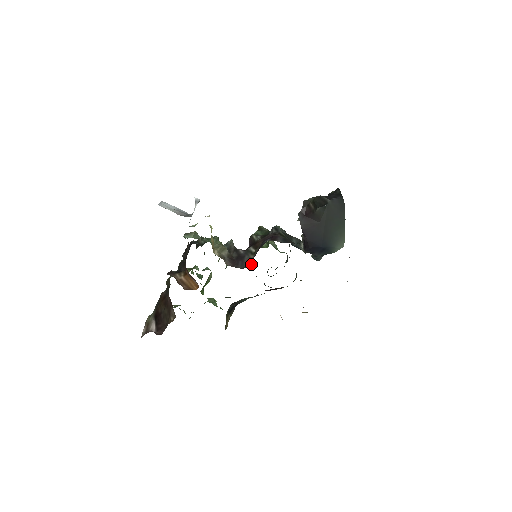
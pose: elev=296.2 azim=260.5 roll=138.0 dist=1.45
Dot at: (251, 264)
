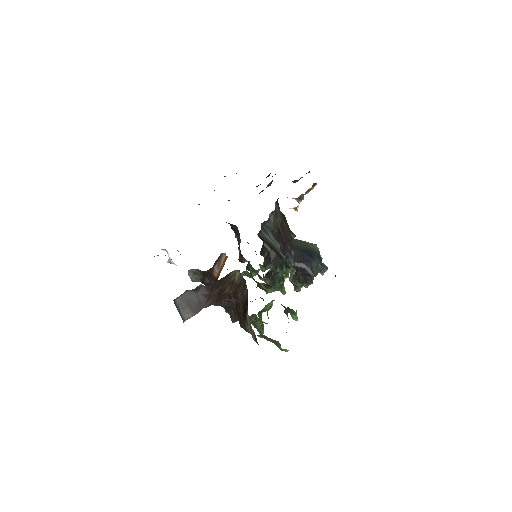
Dot at: (237, 228)
